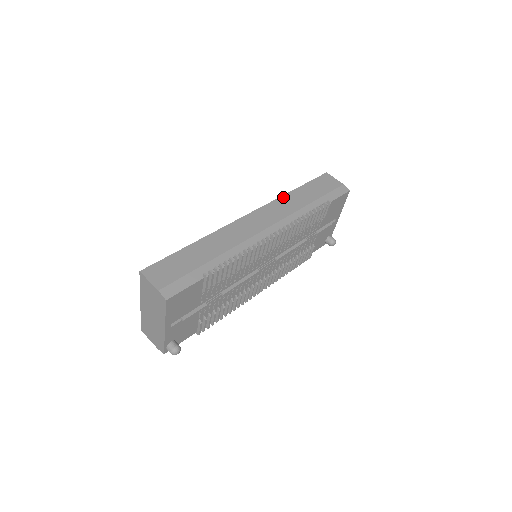
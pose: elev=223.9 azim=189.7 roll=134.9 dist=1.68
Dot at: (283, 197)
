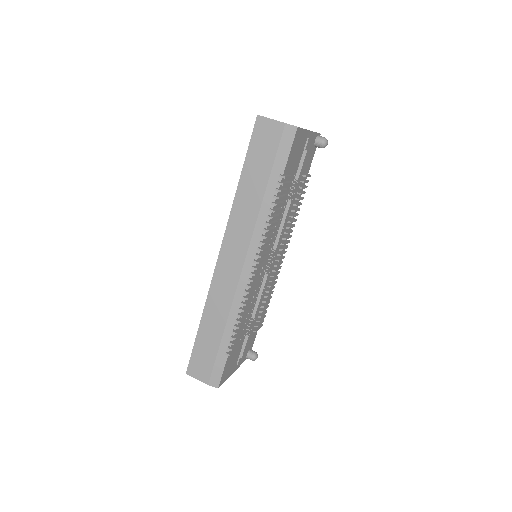
Dot at: (234, 206)
